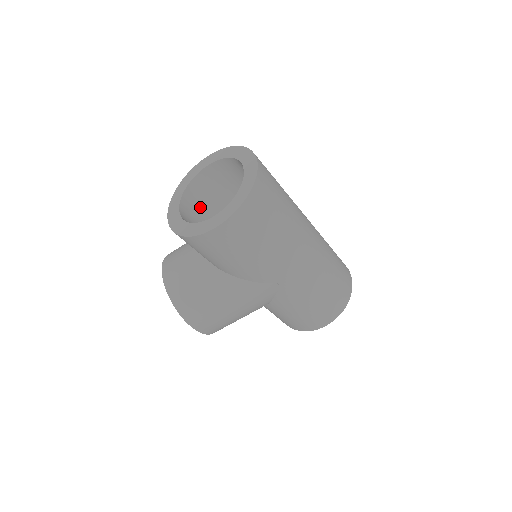
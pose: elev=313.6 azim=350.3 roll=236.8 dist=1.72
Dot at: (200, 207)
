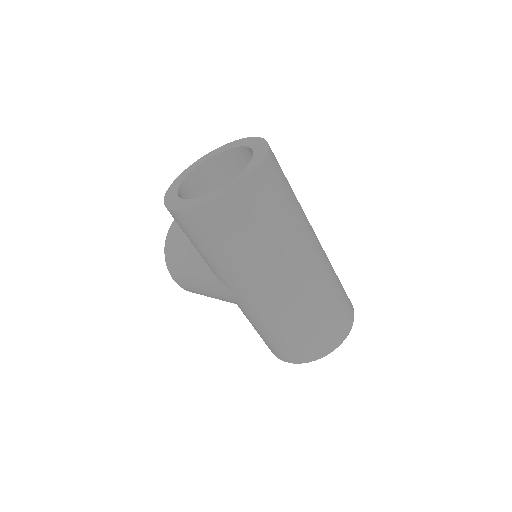
Dot at: (223, 181)
